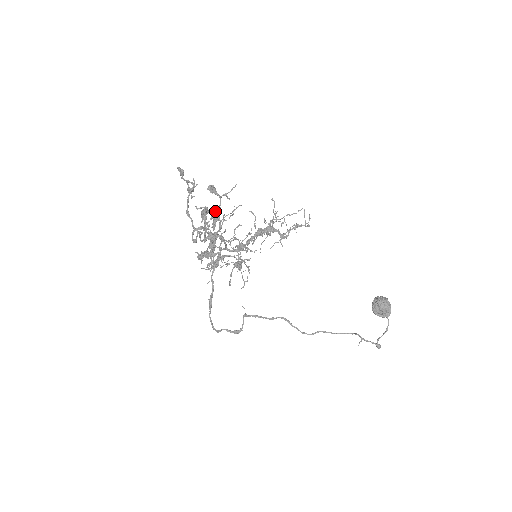
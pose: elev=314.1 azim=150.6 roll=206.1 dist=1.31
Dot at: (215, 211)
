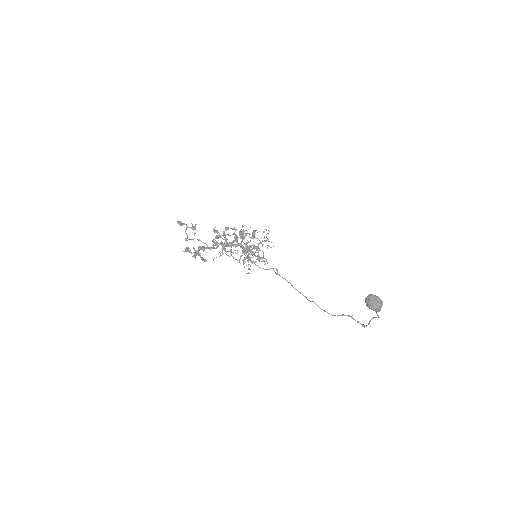
Dot at: (199, 255)
